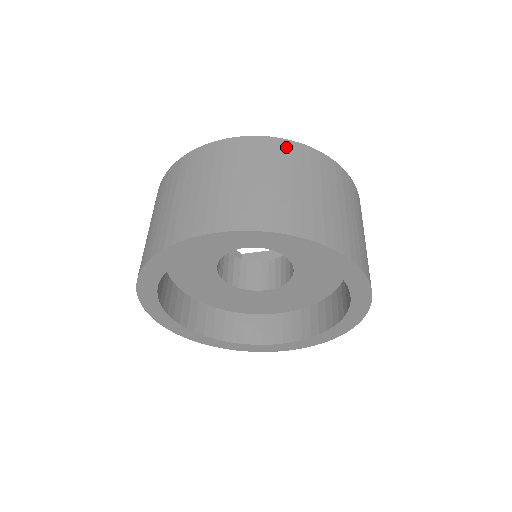
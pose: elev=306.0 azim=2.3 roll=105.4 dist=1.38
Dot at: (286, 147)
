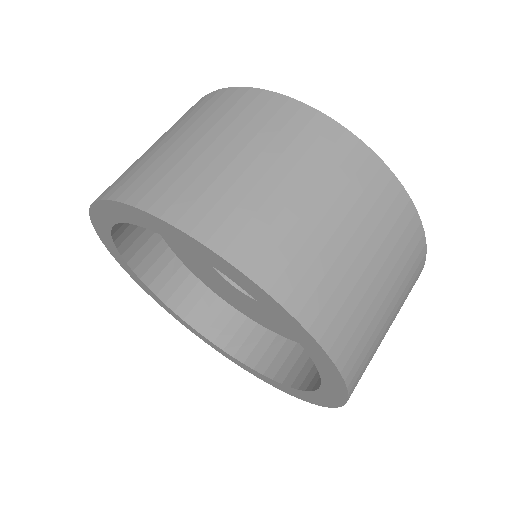
Dot at: (412, 229)
